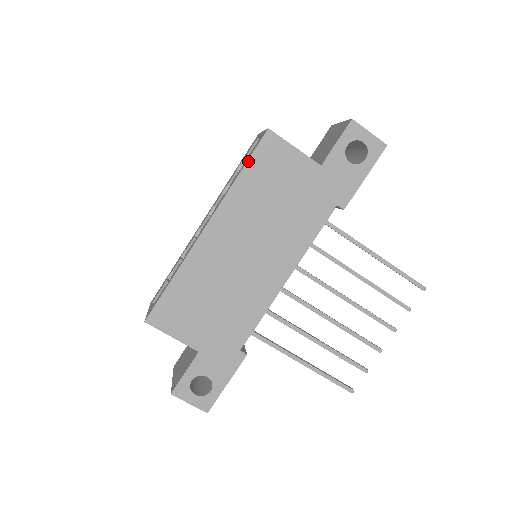
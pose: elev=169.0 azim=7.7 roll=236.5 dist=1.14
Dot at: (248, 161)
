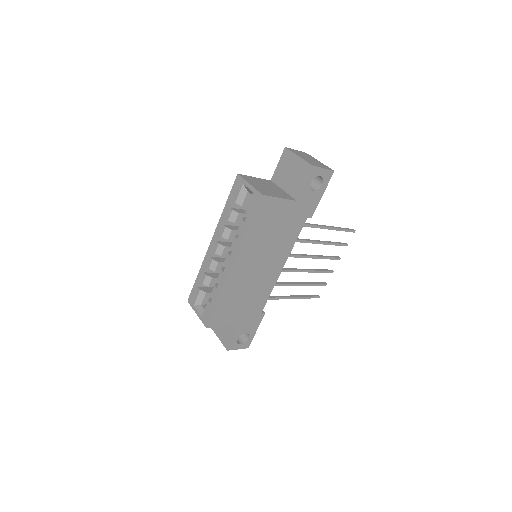
Dot at: (253, 219)
